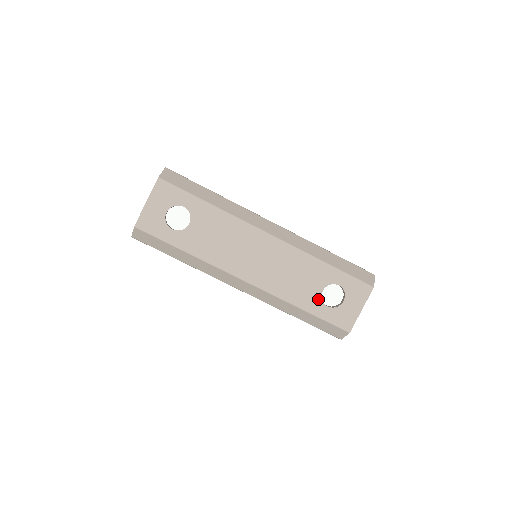
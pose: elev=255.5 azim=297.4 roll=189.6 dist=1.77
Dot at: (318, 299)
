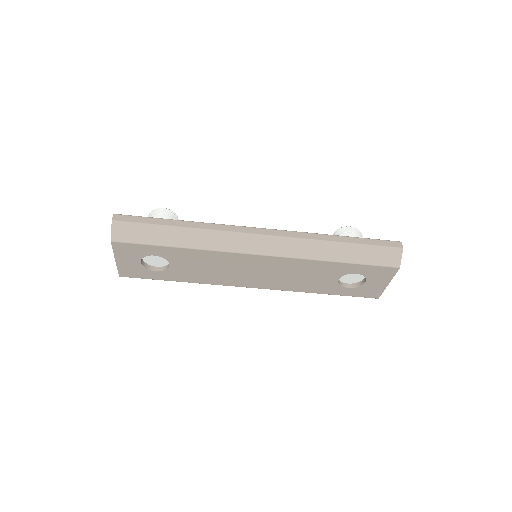
Dot at: (335, 285)
